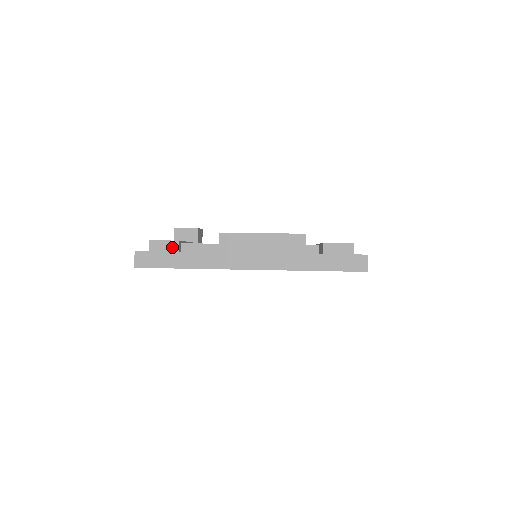
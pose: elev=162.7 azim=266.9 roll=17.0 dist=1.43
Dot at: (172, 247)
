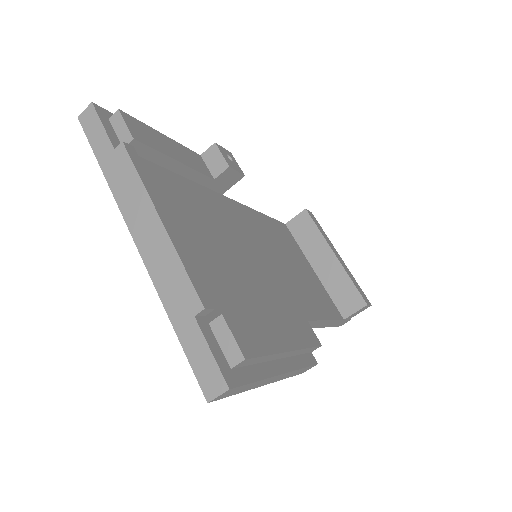
Dot at: (124, 138)
